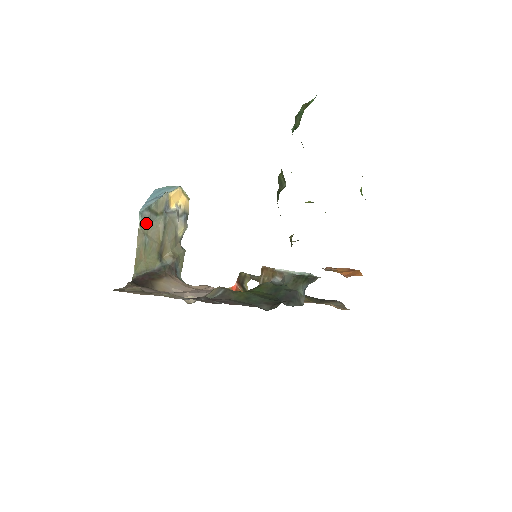
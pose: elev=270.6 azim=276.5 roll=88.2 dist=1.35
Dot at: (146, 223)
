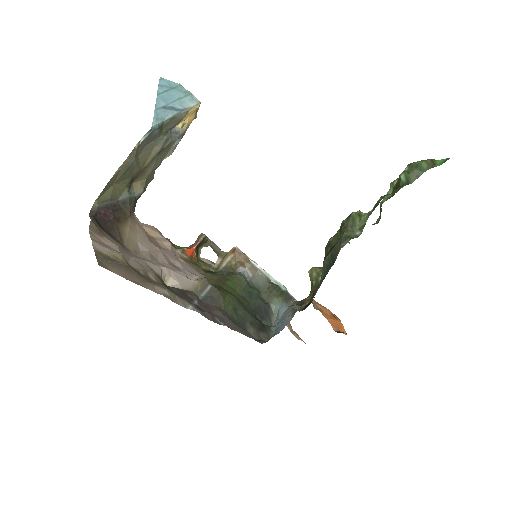
Dot at: (146, 142)
